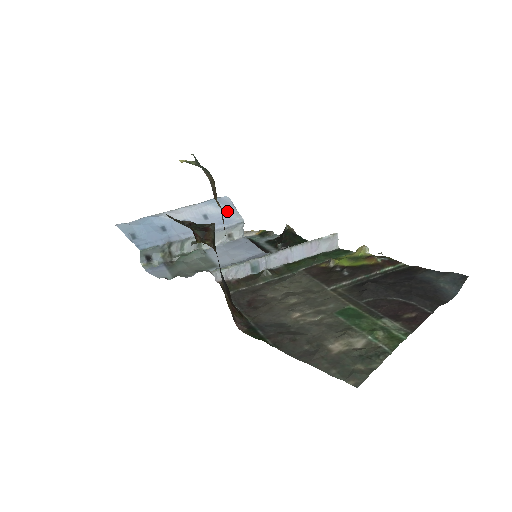
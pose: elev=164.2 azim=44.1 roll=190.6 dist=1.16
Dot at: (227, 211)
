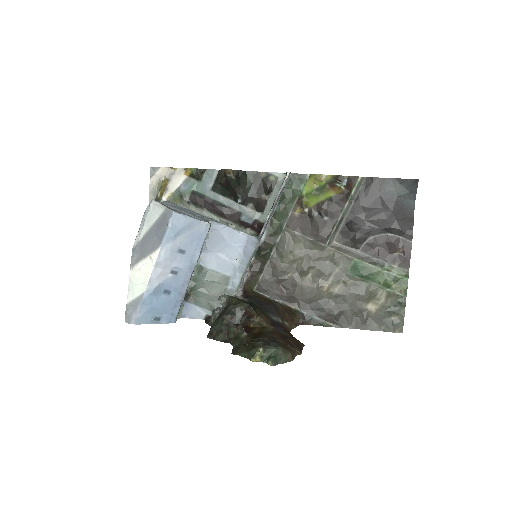
Dot at: (190, 229)
